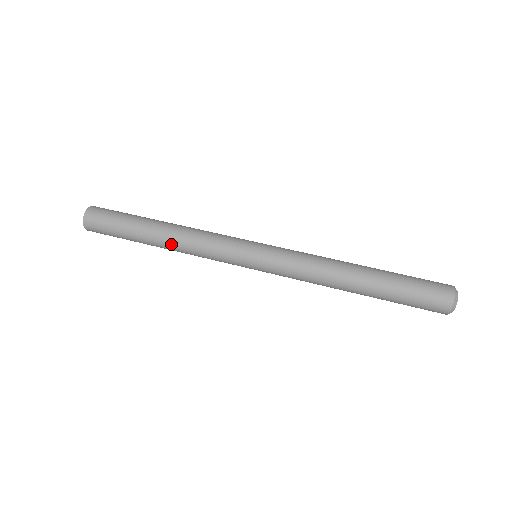
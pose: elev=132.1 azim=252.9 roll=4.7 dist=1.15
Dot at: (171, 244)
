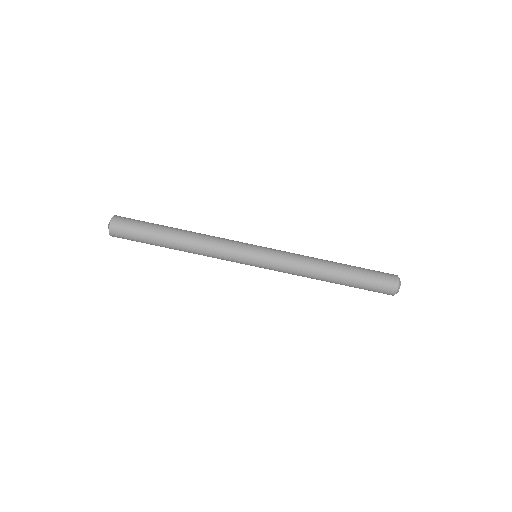
Dot at: (189, 247)
